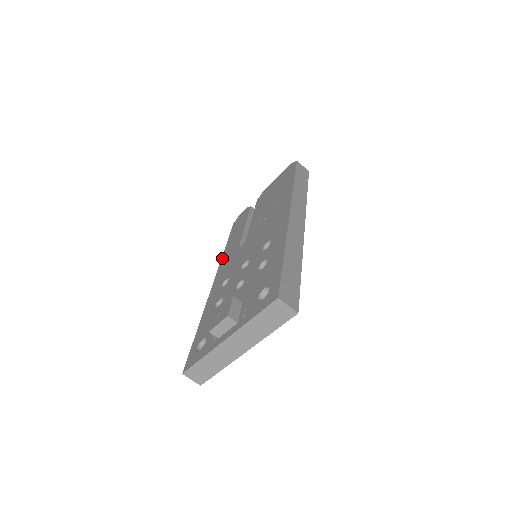
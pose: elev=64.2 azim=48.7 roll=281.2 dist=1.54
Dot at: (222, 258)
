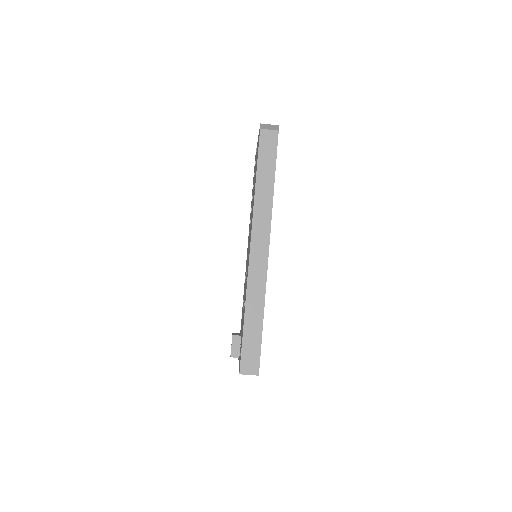
Dot at: (249, 224)
